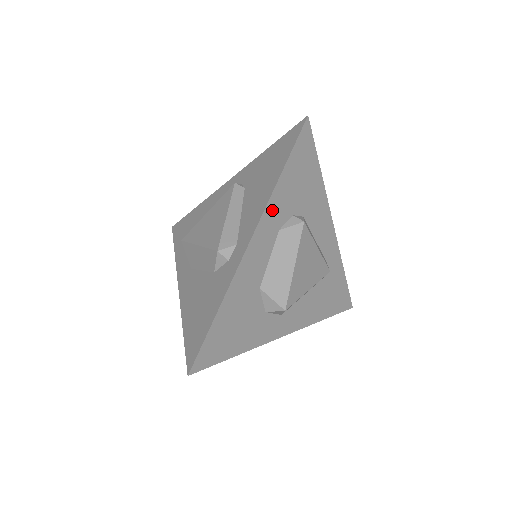
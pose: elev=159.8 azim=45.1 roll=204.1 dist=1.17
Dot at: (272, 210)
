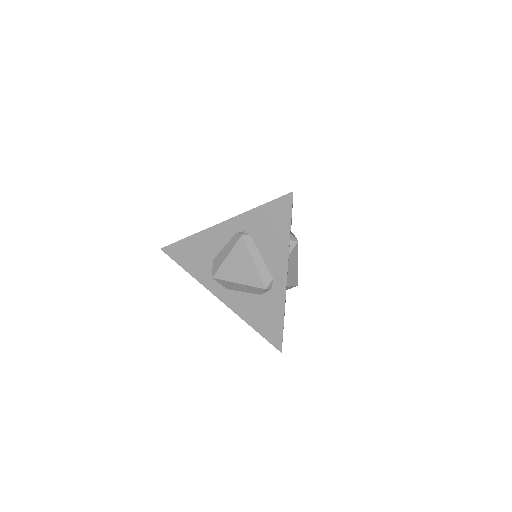
Dot at: occluded
